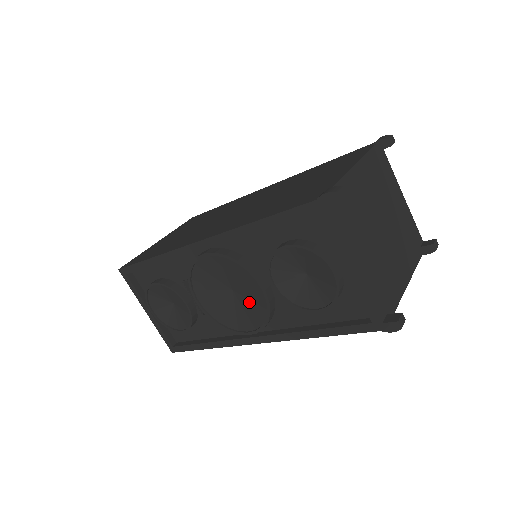
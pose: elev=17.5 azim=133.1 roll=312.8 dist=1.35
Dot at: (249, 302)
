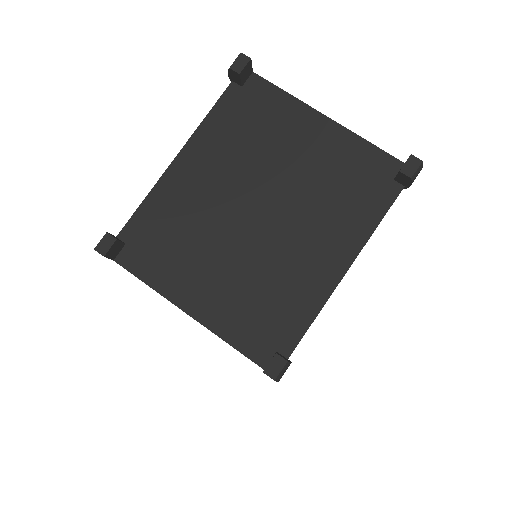
Dot at: occluded
